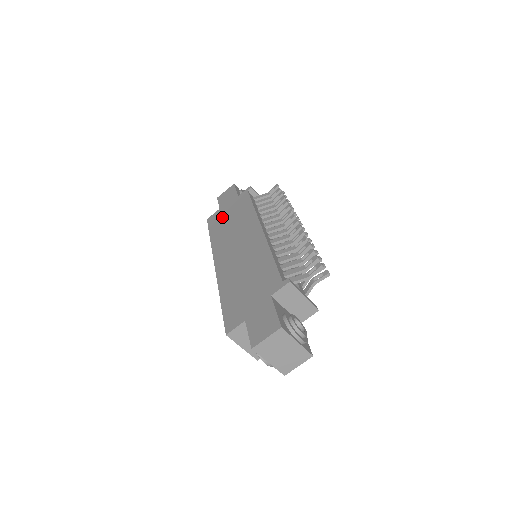
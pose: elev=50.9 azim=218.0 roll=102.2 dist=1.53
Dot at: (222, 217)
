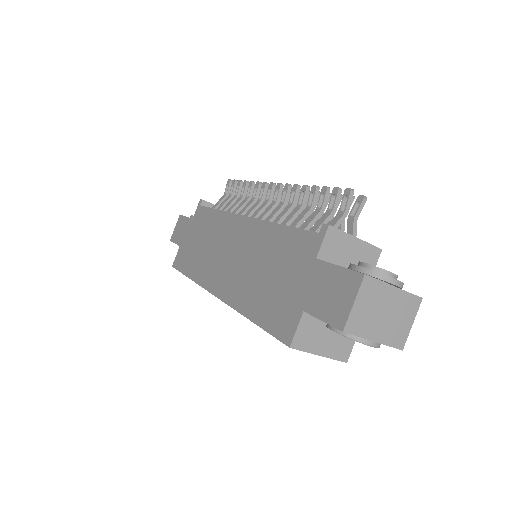
Dot at: (188, 249)
